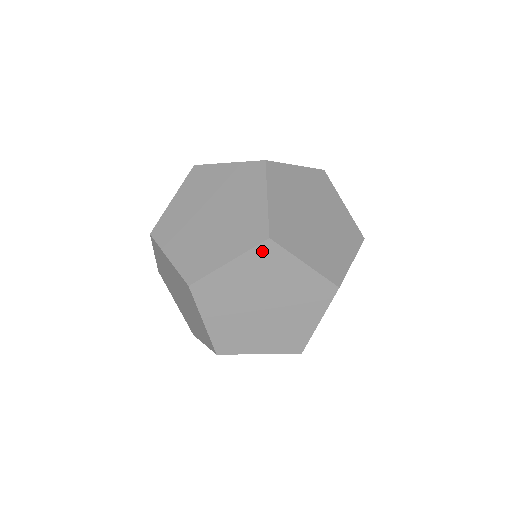
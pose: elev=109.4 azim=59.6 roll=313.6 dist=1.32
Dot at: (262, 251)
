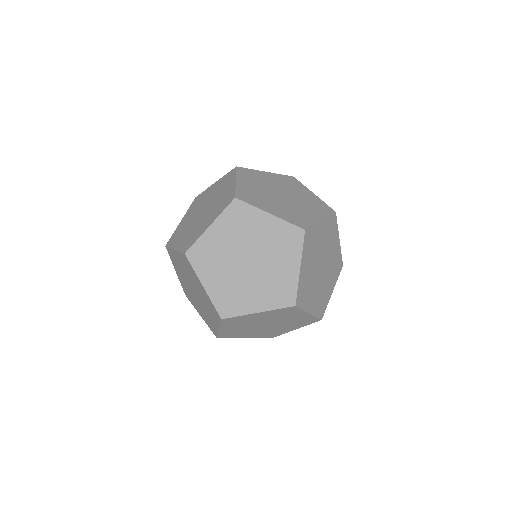
Dot at: (288, 178)
